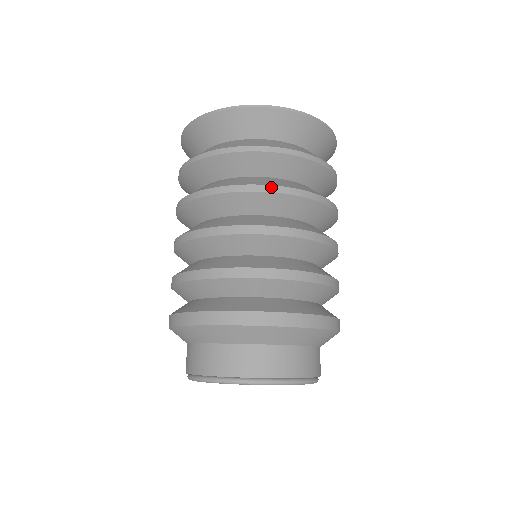
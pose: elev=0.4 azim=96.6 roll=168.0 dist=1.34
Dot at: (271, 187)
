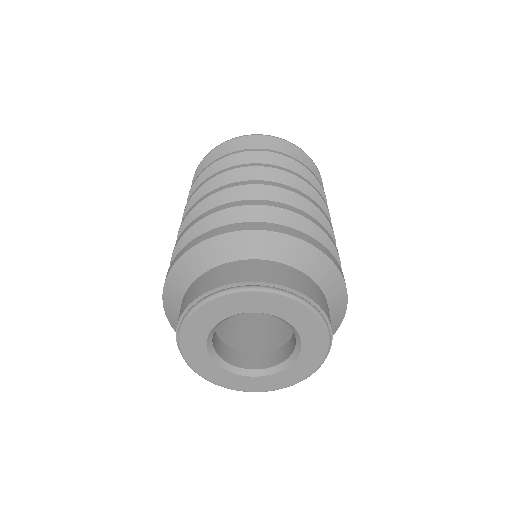
Dot at: (257, 164)
